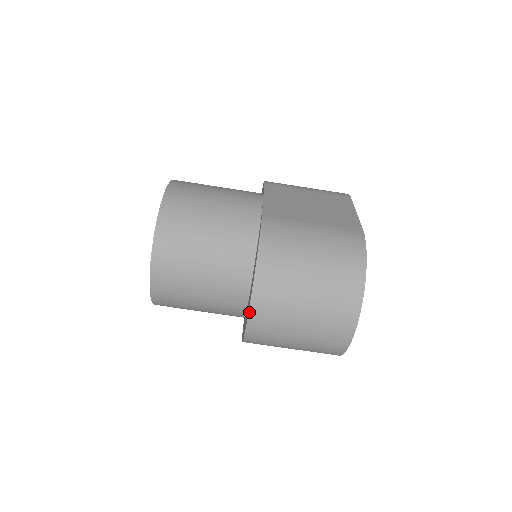
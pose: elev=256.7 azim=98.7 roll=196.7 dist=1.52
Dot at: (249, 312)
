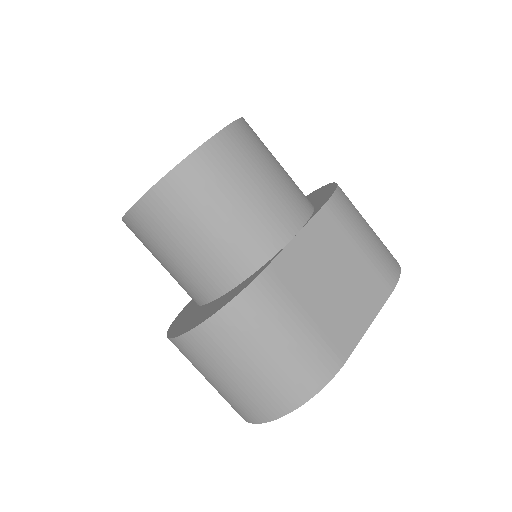
Dot at: (175, 338)
